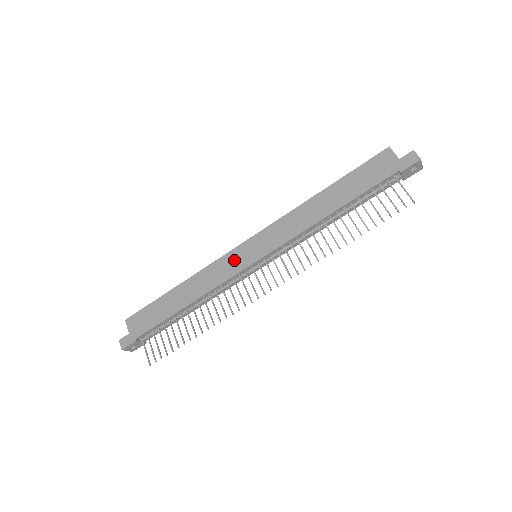
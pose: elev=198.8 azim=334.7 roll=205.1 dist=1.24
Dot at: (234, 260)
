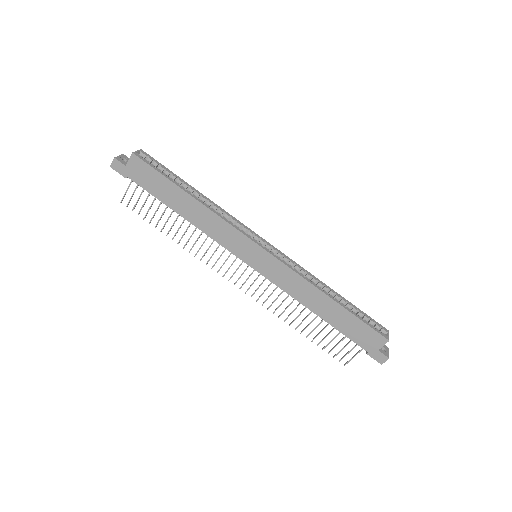
Dot at: (241, 244)
